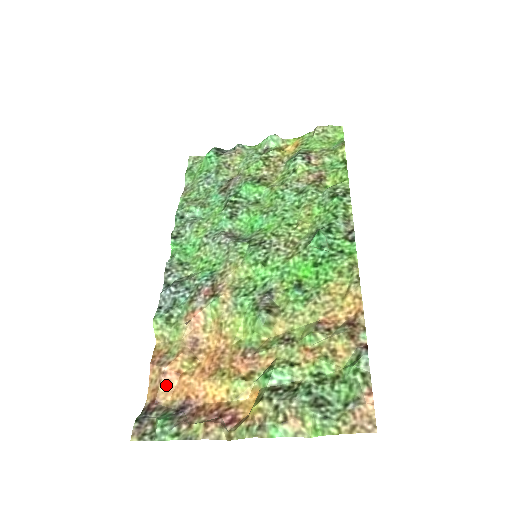
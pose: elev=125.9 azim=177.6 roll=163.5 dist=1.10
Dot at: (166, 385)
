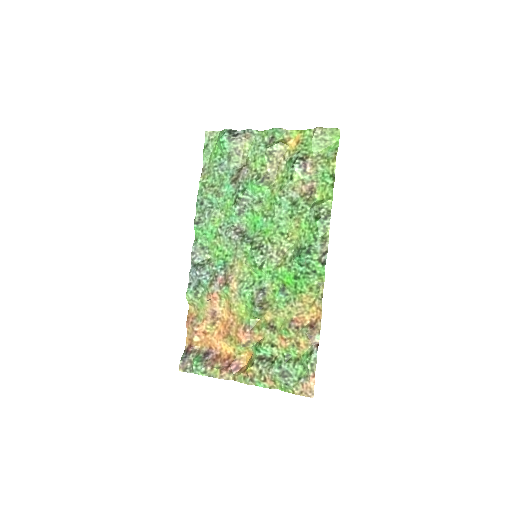
Dot at: (197, 338)
